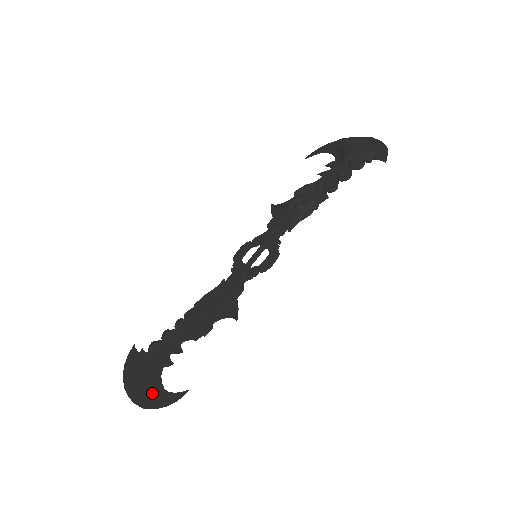
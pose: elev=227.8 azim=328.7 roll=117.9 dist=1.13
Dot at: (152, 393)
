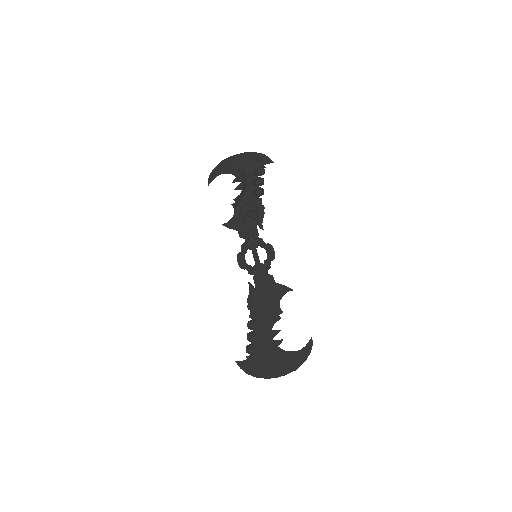
Dot at: (291, 360)
